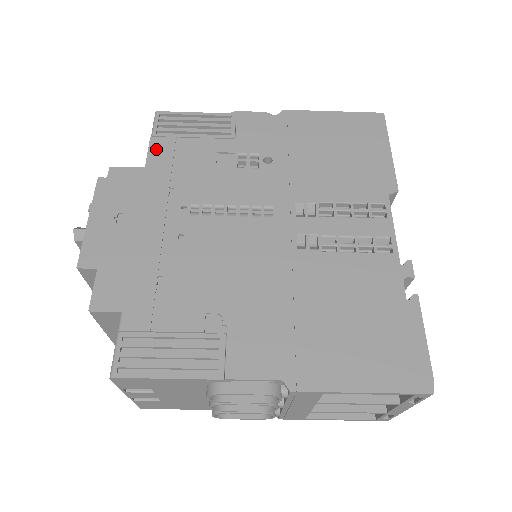
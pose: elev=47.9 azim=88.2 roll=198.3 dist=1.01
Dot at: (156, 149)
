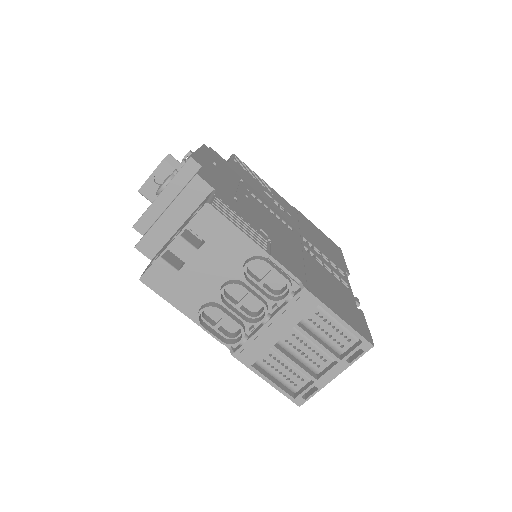
Dot at: (234, 163)
